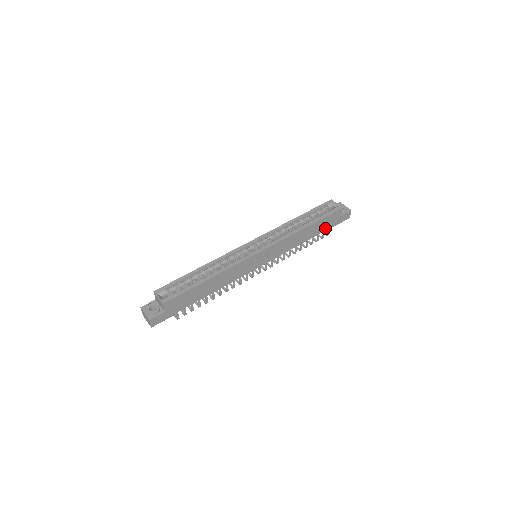
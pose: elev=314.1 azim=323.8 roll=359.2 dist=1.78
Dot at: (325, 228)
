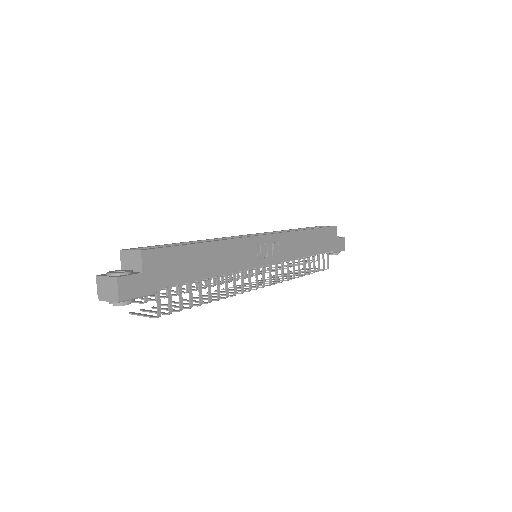
Dot at: (325, 248)
